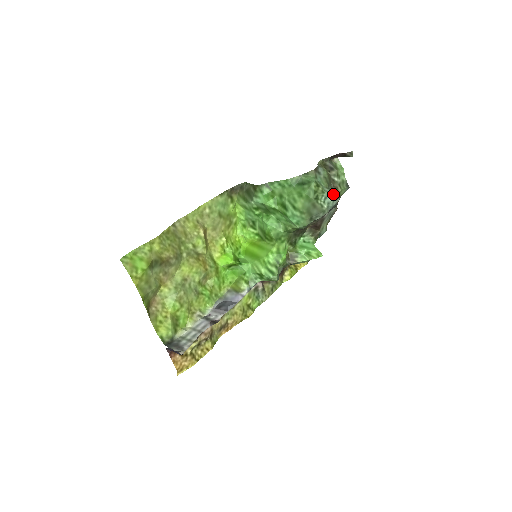
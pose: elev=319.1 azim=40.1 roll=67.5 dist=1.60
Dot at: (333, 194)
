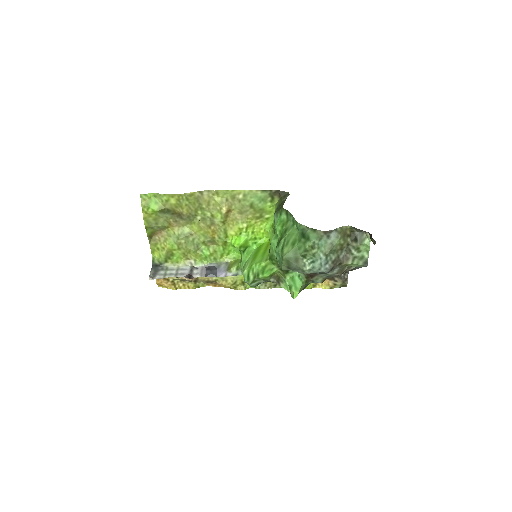
Dot at: (328, 263)
